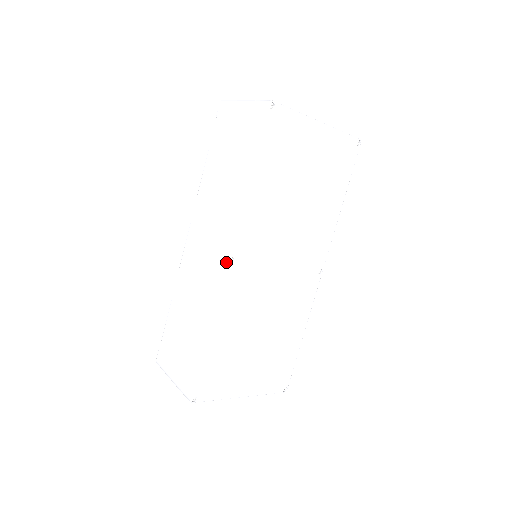
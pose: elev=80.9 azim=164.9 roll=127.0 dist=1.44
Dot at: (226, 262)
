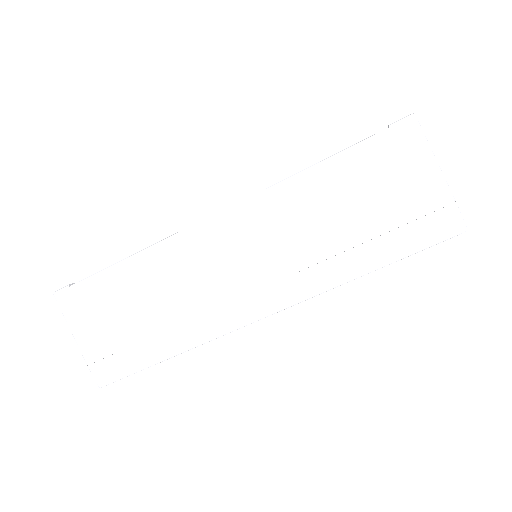
Dot at: (261, 318)
